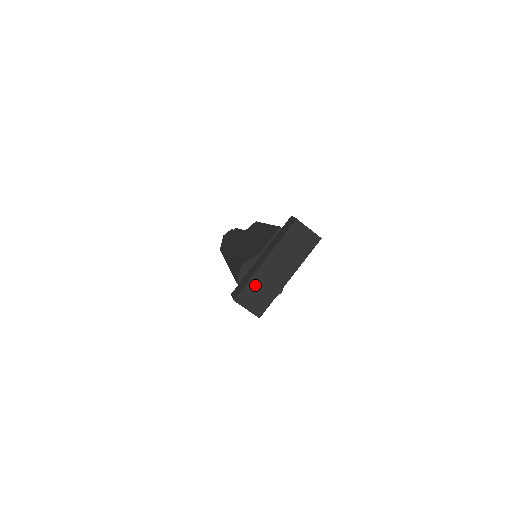
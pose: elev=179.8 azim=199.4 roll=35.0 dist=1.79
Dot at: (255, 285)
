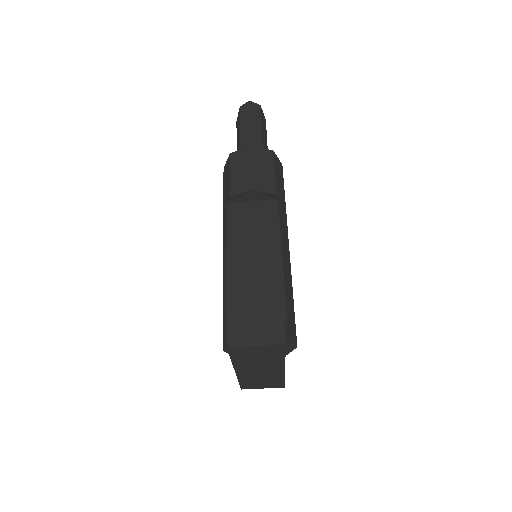
Dot at: (249, 381)
